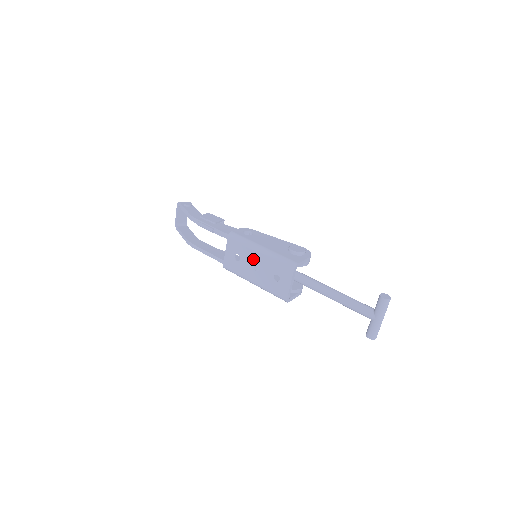
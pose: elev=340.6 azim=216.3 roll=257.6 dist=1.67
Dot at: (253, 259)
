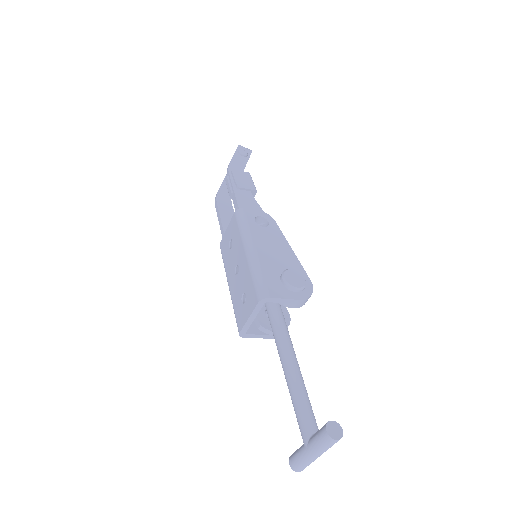
Dot at: (239, 257)
